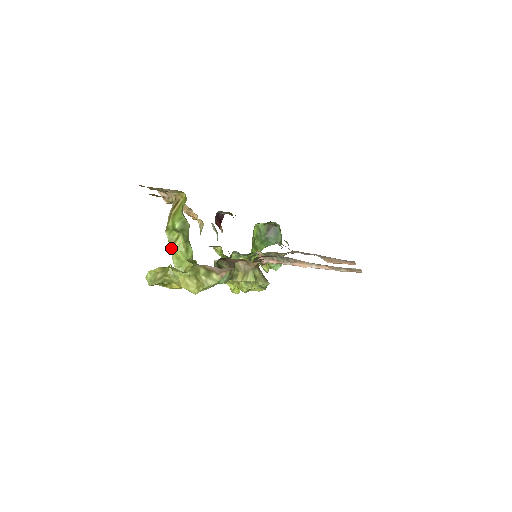
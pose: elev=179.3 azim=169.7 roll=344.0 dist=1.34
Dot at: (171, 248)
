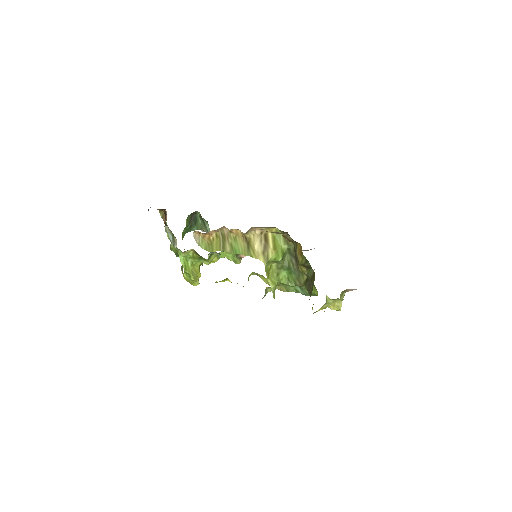
Dot at: (268, 277)
